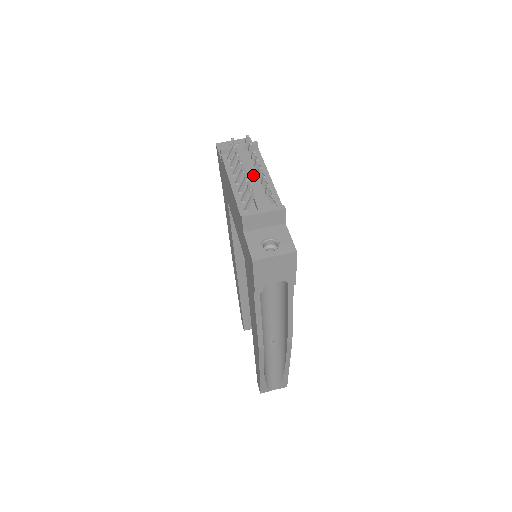
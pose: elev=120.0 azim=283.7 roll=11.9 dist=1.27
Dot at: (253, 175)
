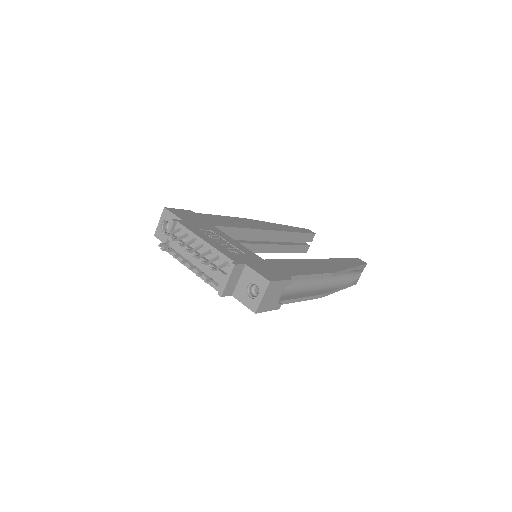
Dot at: (196, 254)
